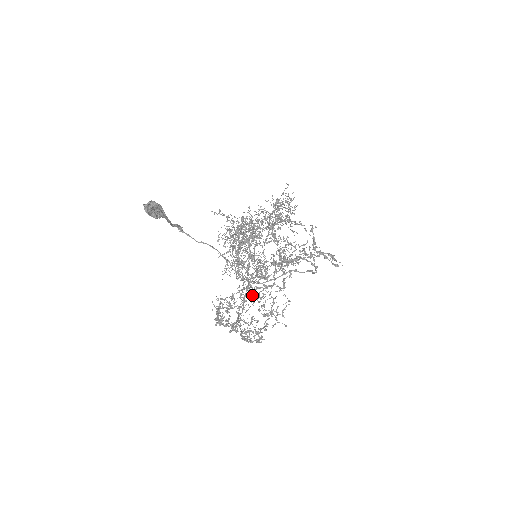
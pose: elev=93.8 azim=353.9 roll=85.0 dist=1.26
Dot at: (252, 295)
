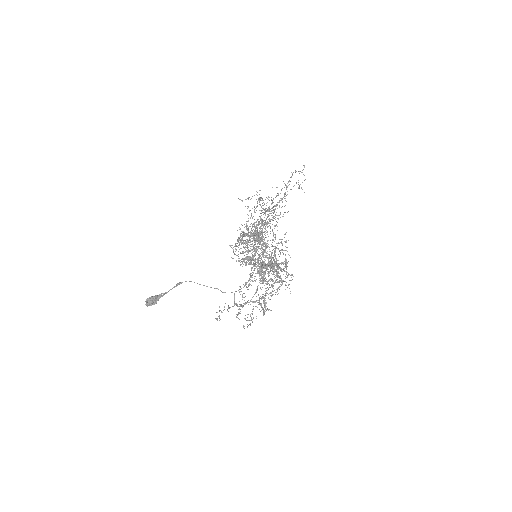
Dot at: occluded
